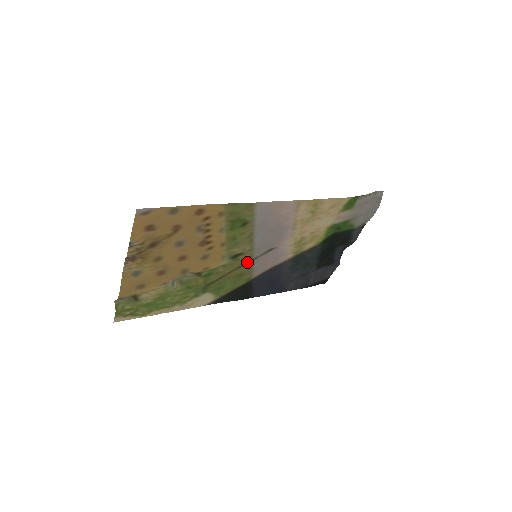
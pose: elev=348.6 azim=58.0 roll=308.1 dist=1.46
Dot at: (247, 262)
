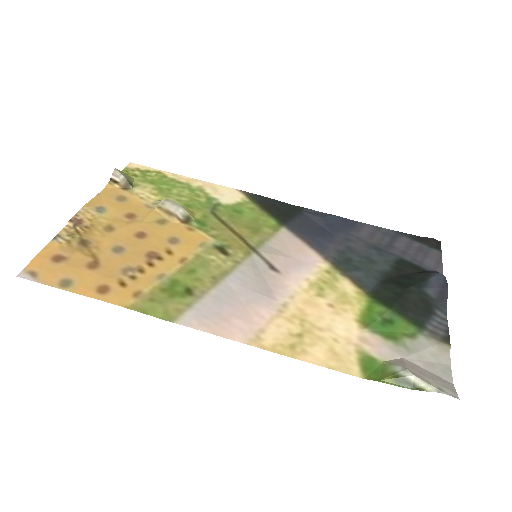
Dot at: (249, 246)
